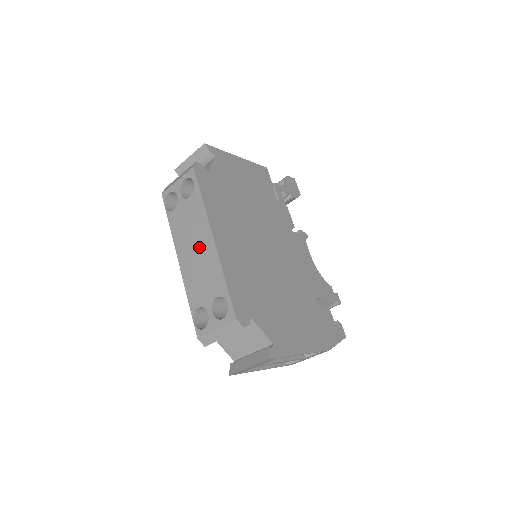
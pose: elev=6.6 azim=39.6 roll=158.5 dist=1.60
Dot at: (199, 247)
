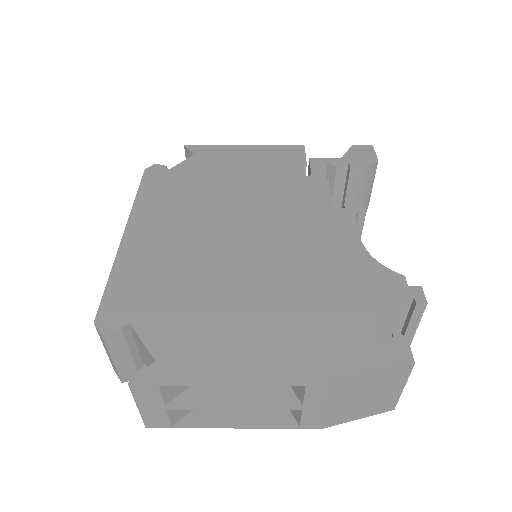
Dot at: occluded
